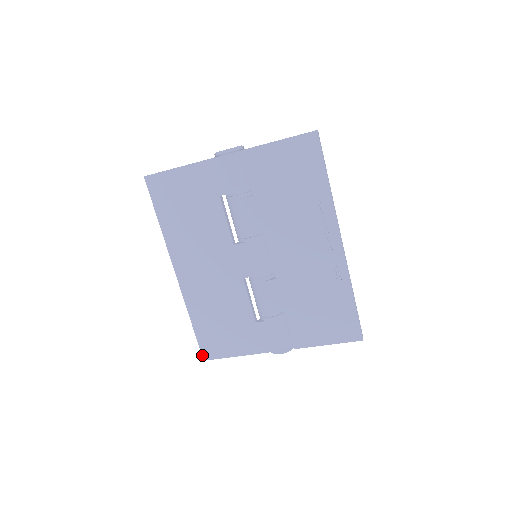
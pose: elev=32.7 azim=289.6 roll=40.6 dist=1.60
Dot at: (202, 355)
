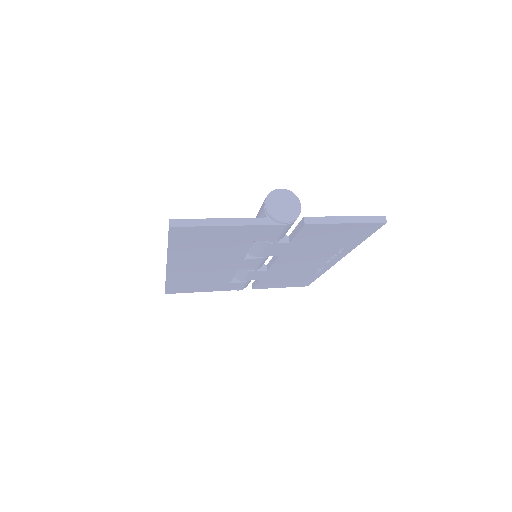
Dot at: (166, 293)
